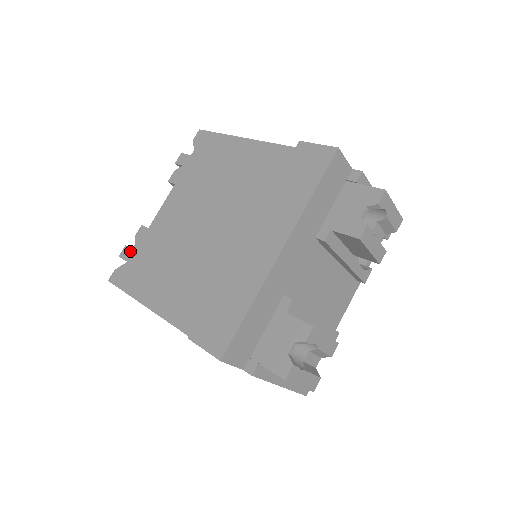
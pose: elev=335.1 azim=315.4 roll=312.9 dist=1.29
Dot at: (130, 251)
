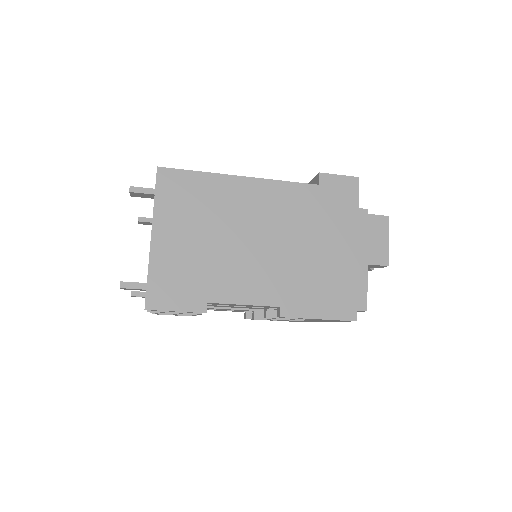
Dot at: occluded
